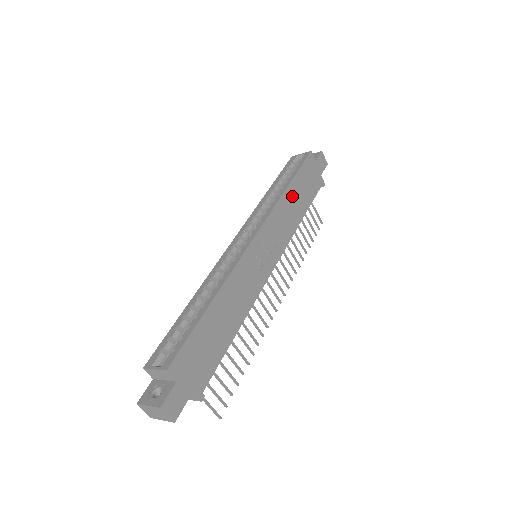
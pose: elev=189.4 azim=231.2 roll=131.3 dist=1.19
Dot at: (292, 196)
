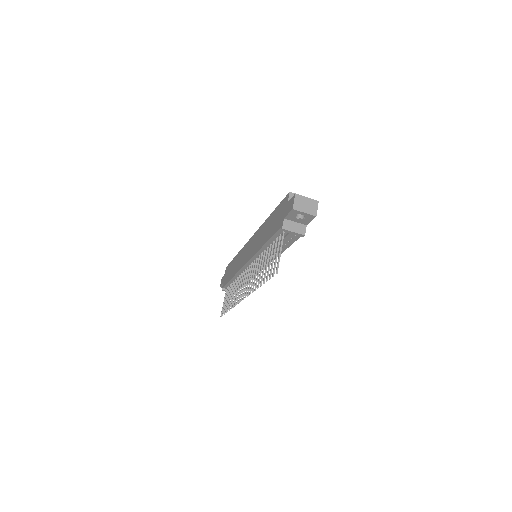
Dot at: occluded
